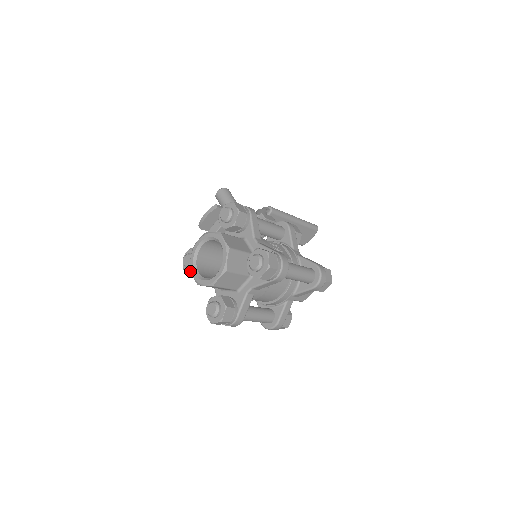
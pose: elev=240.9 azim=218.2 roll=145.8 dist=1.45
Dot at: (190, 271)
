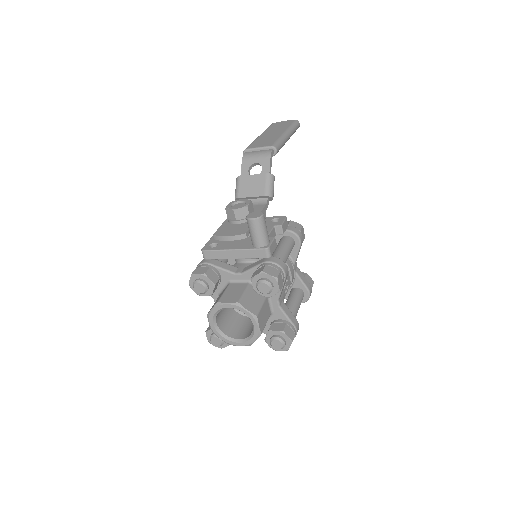
Dot at: (198, 293)
